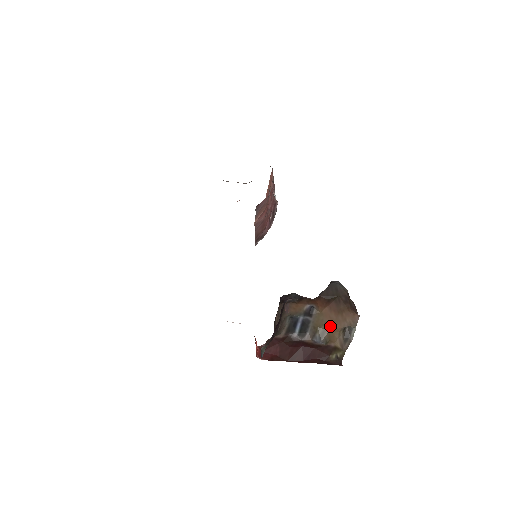
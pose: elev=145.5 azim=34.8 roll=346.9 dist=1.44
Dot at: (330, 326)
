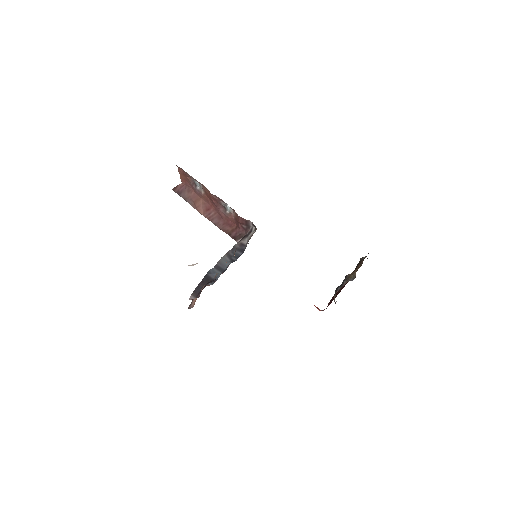
Dot at: (356, 270)
